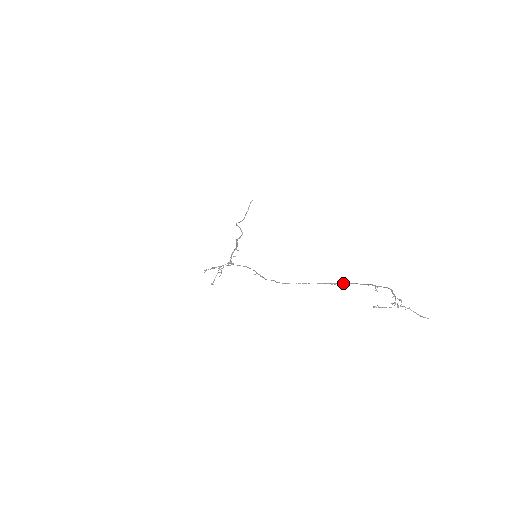
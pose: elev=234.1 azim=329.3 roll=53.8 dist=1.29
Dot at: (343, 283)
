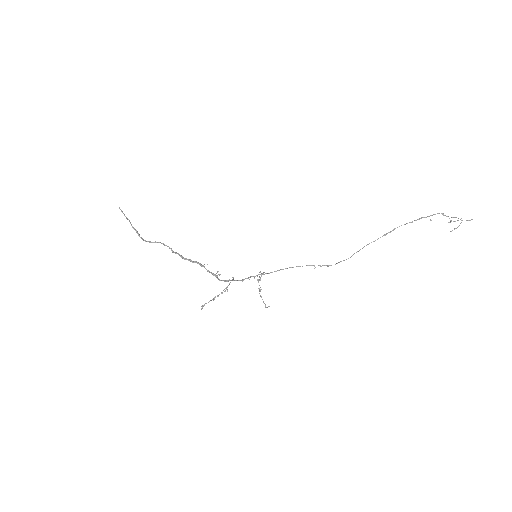
Dot at: (394, 229)
